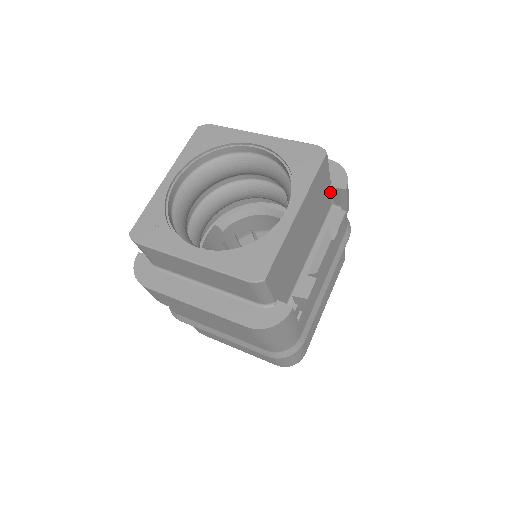
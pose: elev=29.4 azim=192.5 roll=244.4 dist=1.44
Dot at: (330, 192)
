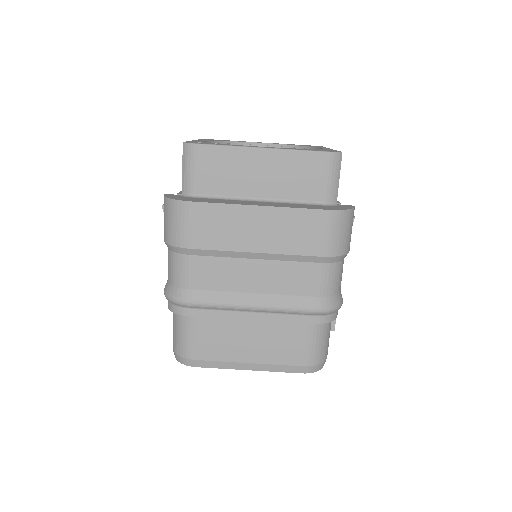
Dot at: occluded
